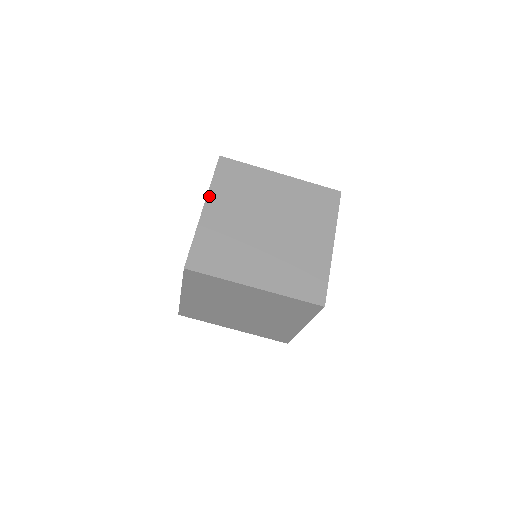
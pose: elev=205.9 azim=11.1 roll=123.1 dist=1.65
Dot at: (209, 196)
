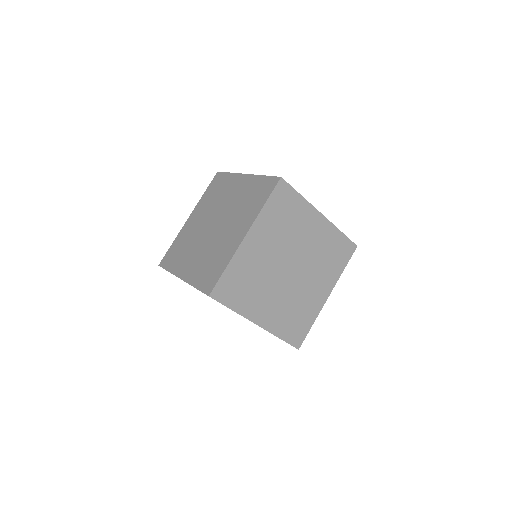
Dot at: (176, 274)
